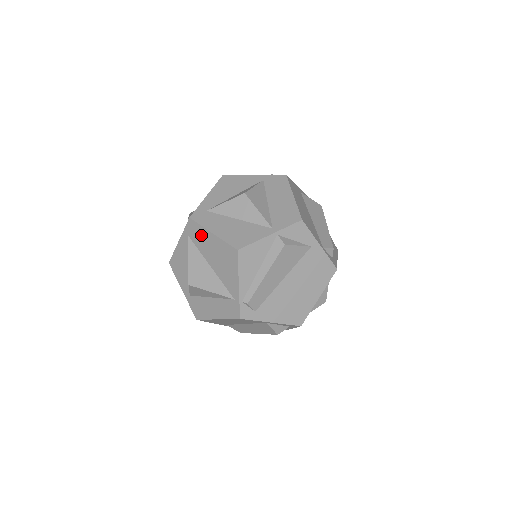
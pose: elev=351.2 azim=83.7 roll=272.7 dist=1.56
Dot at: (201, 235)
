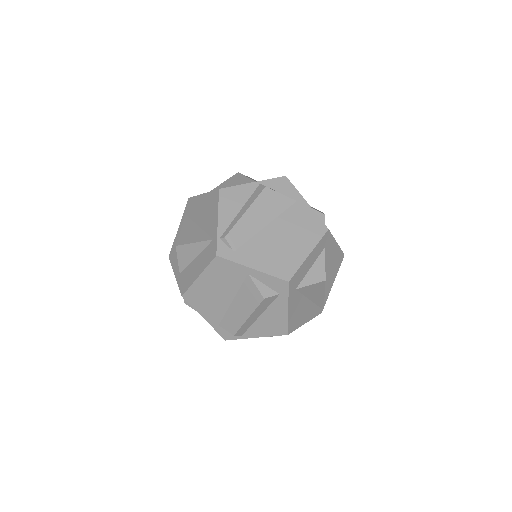
Dot at: (195, 204)
